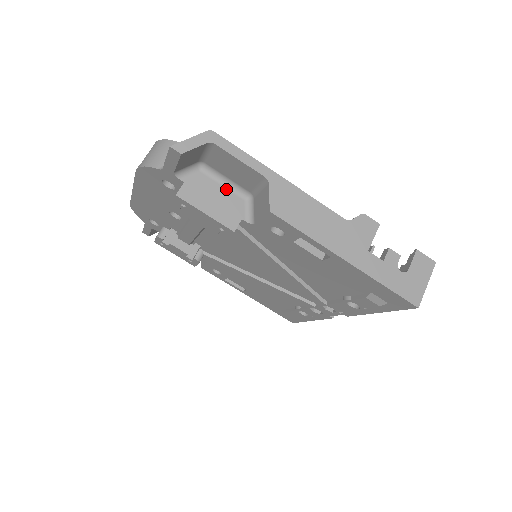
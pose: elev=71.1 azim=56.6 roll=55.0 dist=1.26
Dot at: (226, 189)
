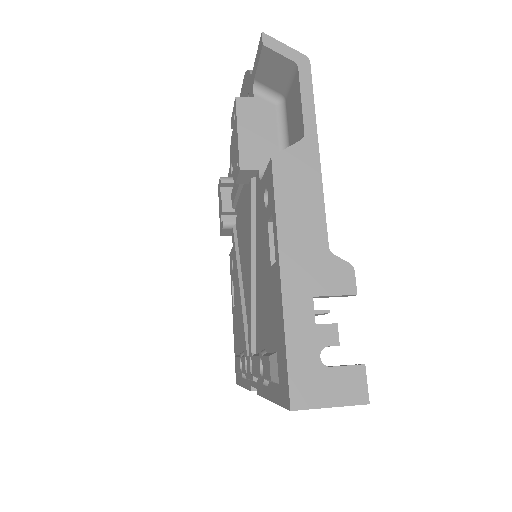
Dot at: (278, 138)
